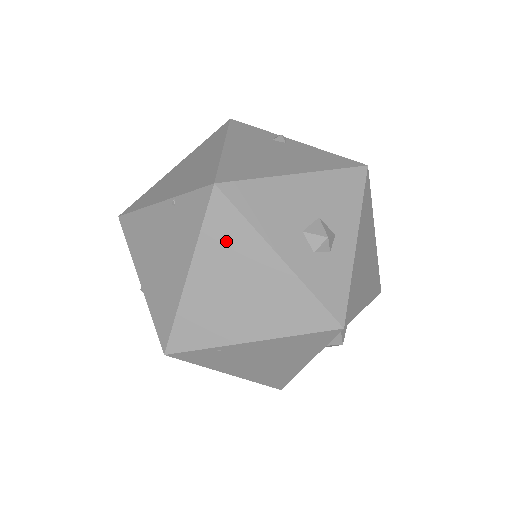
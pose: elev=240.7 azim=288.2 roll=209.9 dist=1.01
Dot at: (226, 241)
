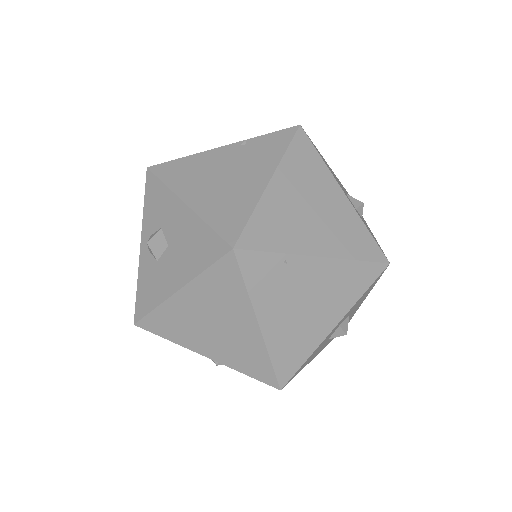
Dot at: (305, 166)
